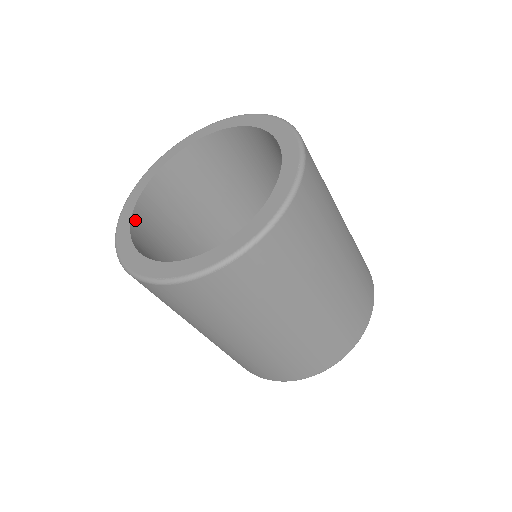
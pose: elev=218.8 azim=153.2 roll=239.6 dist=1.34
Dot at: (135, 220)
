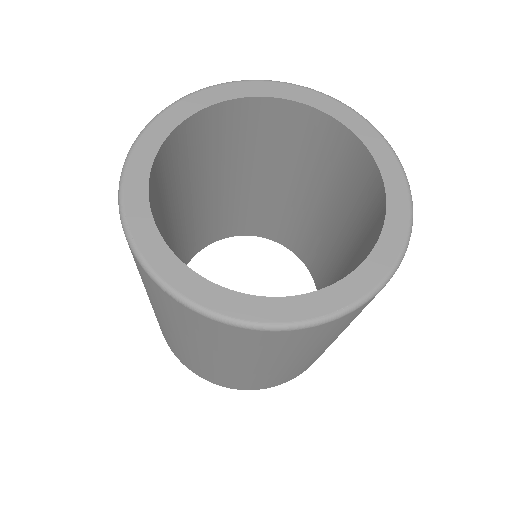
Dot at: (170, 252)
